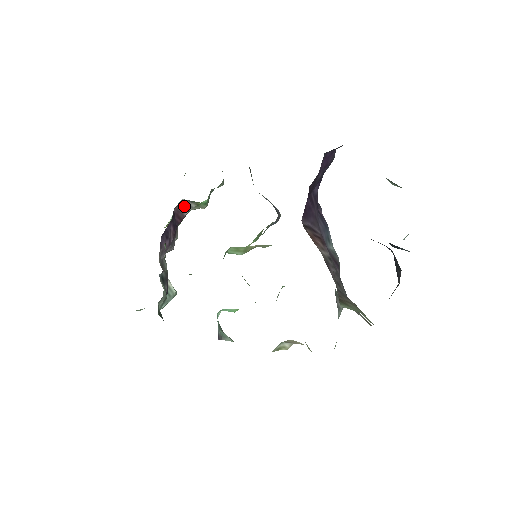
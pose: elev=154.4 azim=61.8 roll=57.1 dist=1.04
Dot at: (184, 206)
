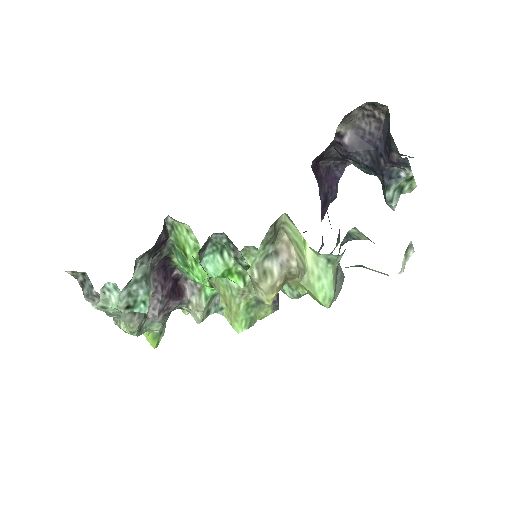
Dot at: (187, 290)
